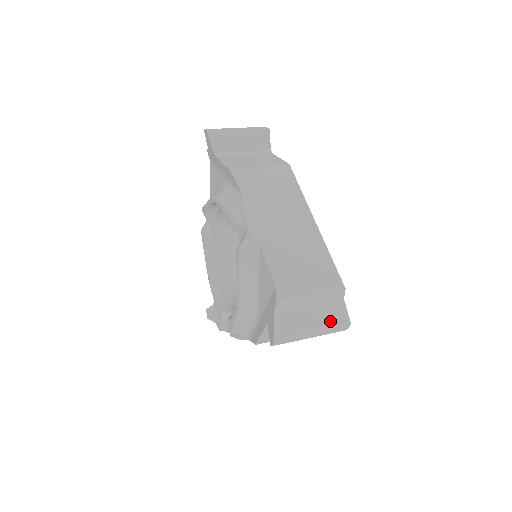
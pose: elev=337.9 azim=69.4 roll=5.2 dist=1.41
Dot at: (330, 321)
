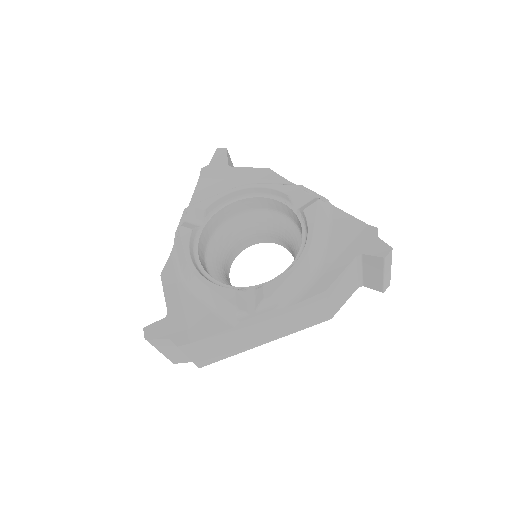
Dot at: occluded
